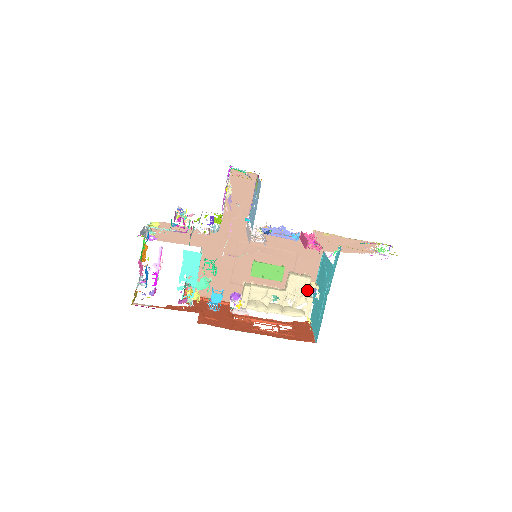
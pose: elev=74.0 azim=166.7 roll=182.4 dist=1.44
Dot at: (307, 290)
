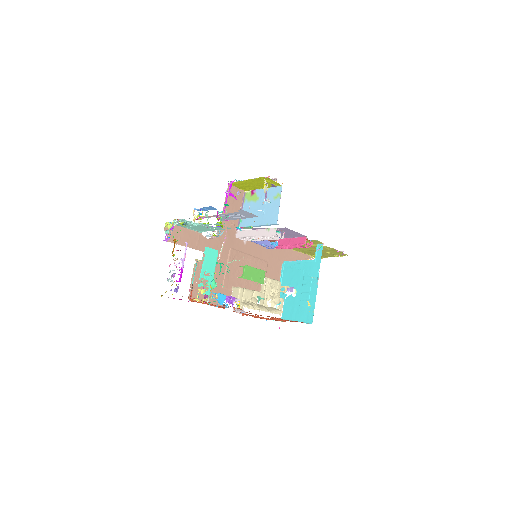
Dot at: (279, 292)
